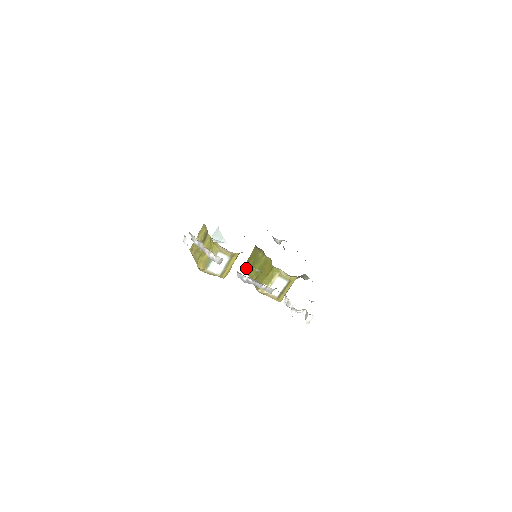
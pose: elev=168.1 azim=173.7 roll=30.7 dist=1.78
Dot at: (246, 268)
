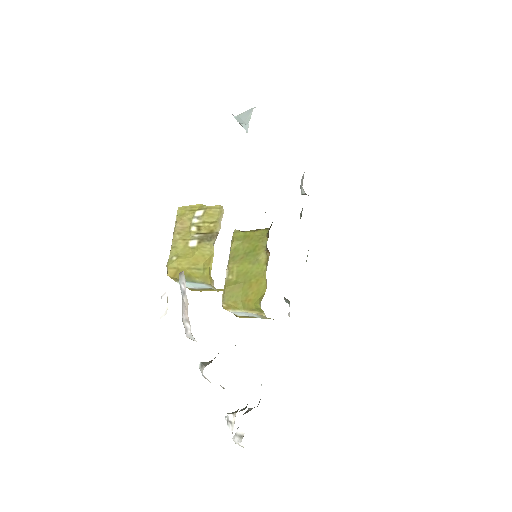
Dot at: (234, 246)
